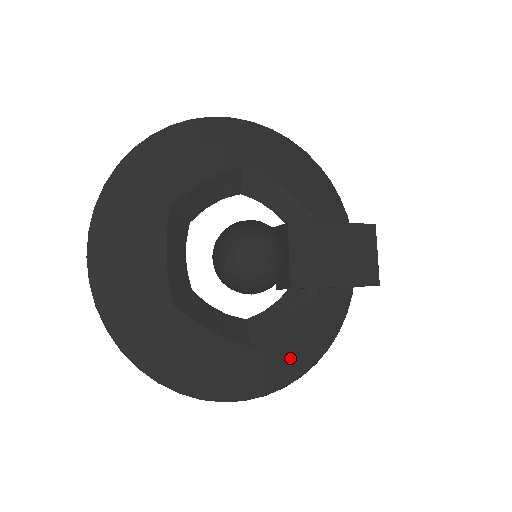
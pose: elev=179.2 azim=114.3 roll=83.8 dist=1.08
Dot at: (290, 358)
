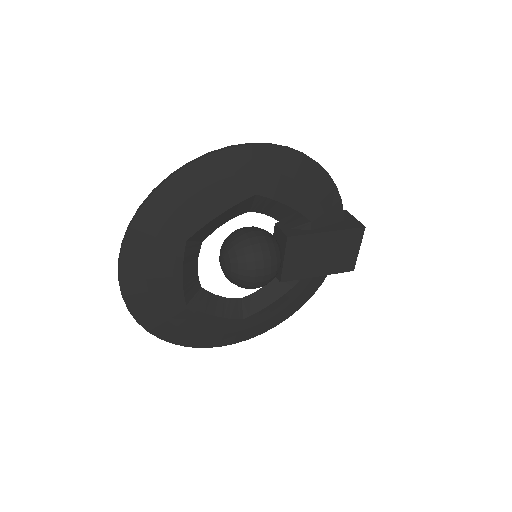
Dot at: (271, 319)
